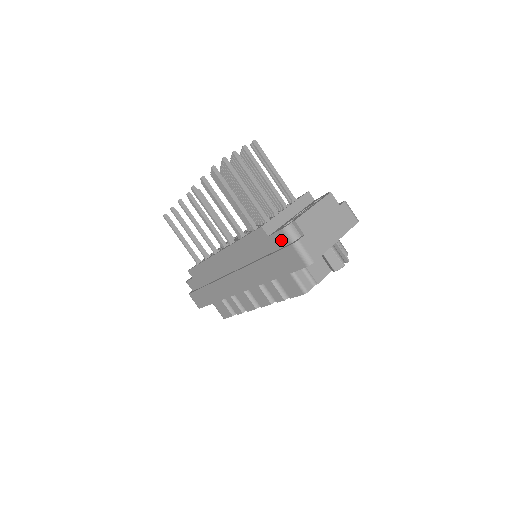
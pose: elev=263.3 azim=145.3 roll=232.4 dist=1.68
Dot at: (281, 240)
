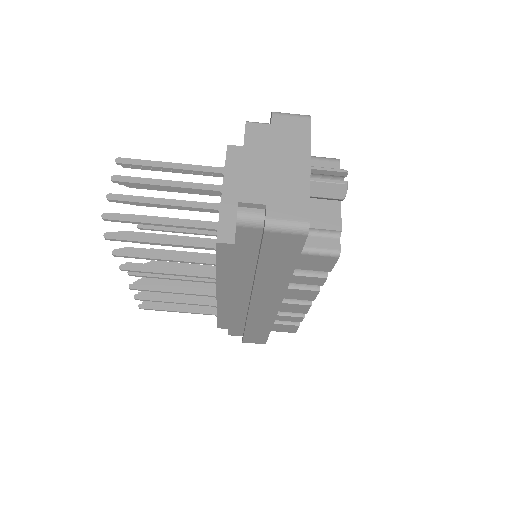
Dot at: (250, 235)
